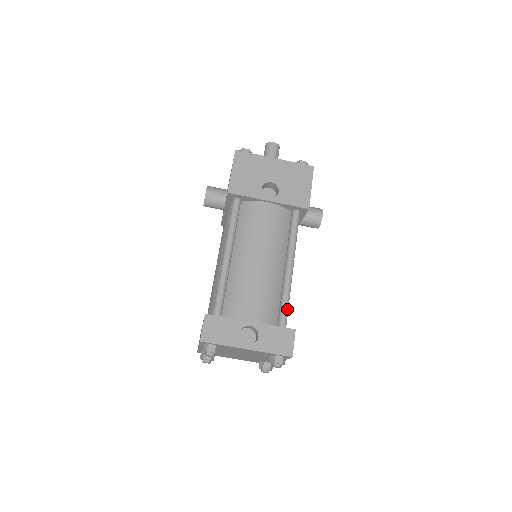
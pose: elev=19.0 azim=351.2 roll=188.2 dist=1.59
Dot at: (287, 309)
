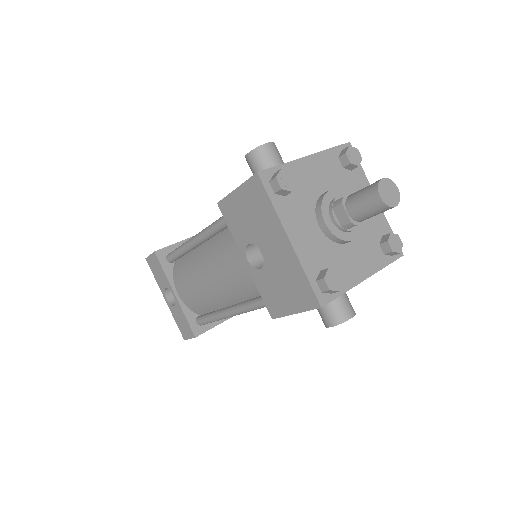
Dot at: (208, 322)
